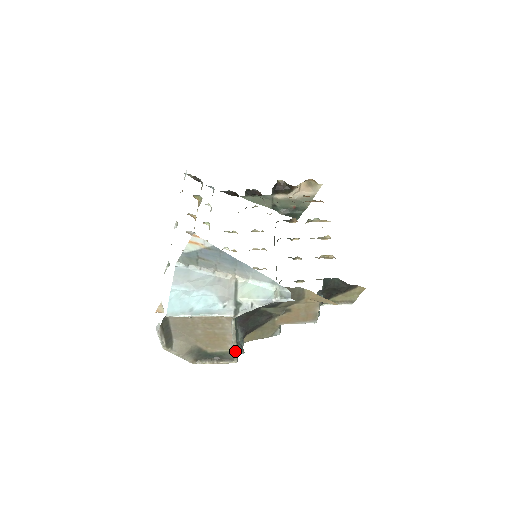
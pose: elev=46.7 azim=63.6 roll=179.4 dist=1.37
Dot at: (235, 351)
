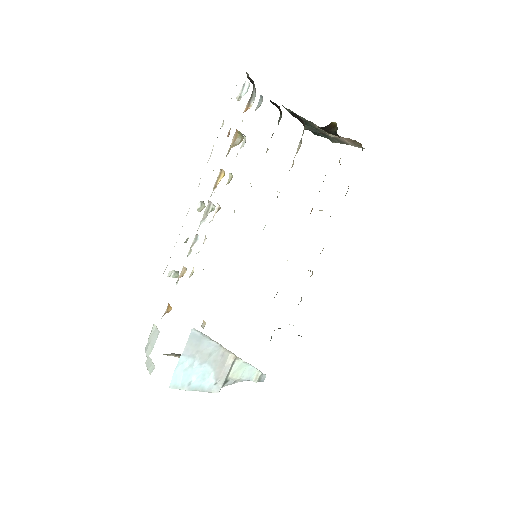
Dot at: occluded
